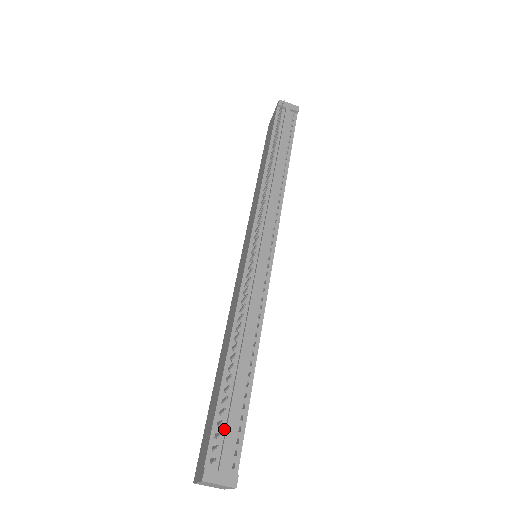
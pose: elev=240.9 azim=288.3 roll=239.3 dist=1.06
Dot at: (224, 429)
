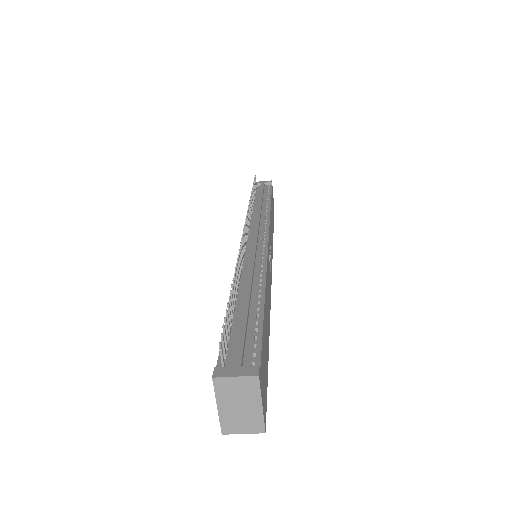
Dot at: (236, 341)
